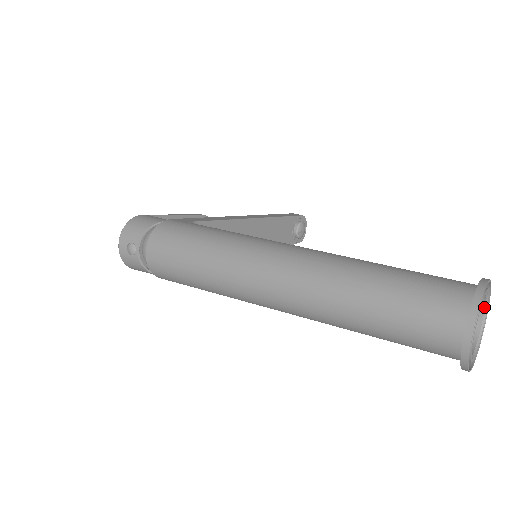
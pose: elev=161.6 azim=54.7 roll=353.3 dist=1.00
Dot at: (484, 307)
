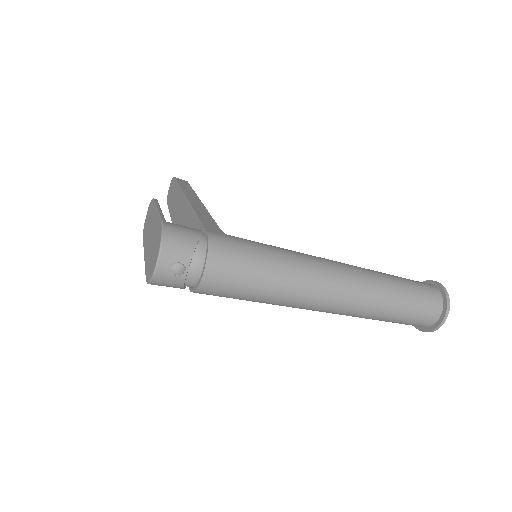
Dot at: occluded
